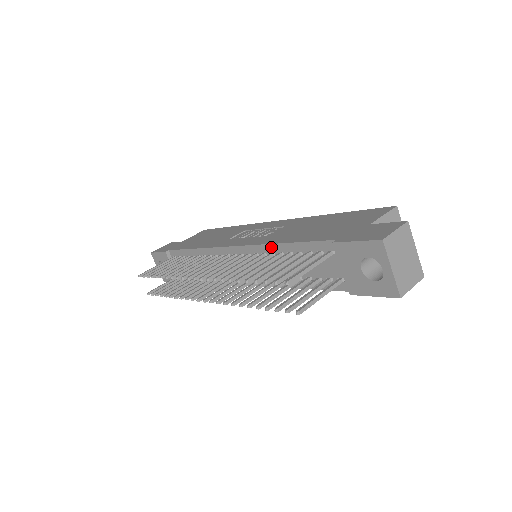
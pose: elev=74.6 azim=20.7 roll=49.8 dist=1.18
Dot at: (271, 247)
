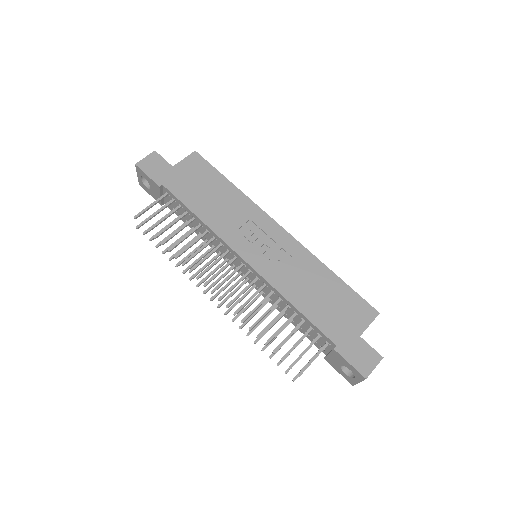
Dot at: (283, 298)
